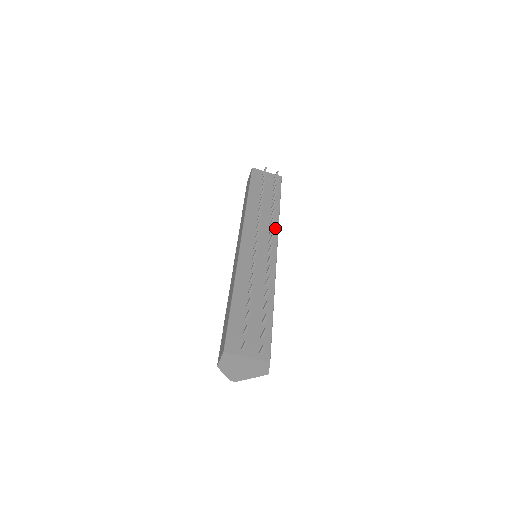
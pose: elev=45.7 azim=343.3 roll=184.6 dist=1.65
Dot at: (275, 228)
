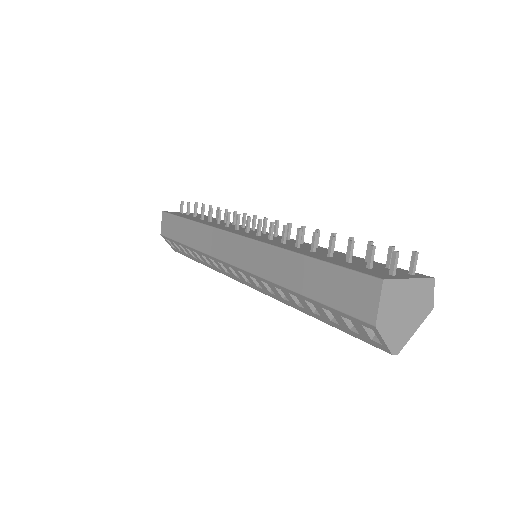
Dot at: (250, 228)
